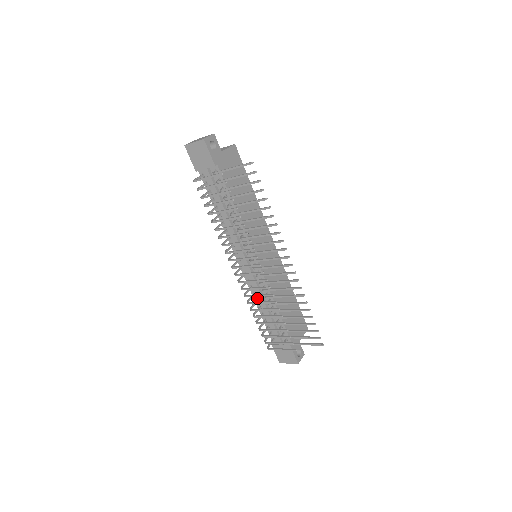
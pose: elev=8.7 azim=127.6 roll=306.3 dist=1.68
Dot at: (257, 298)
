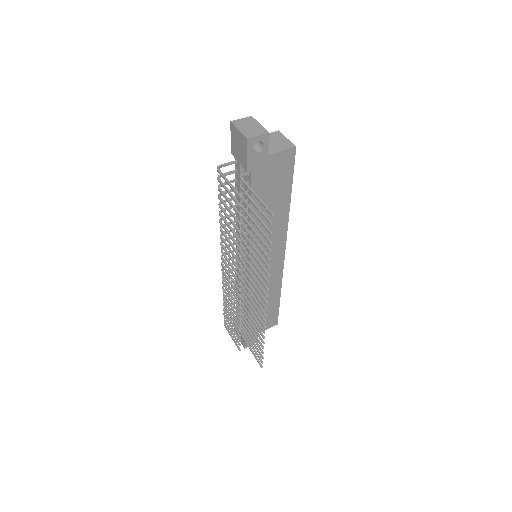
Dot at: occluded
